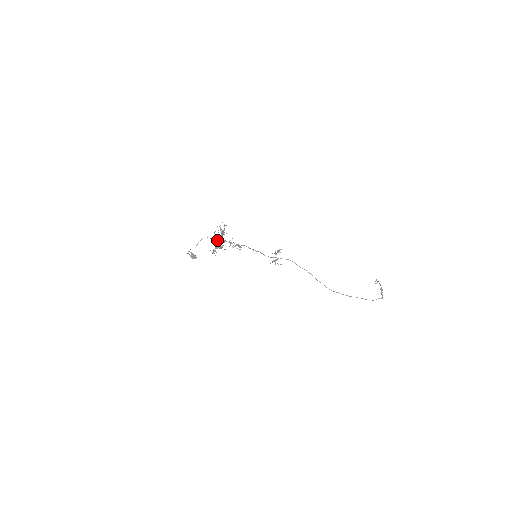
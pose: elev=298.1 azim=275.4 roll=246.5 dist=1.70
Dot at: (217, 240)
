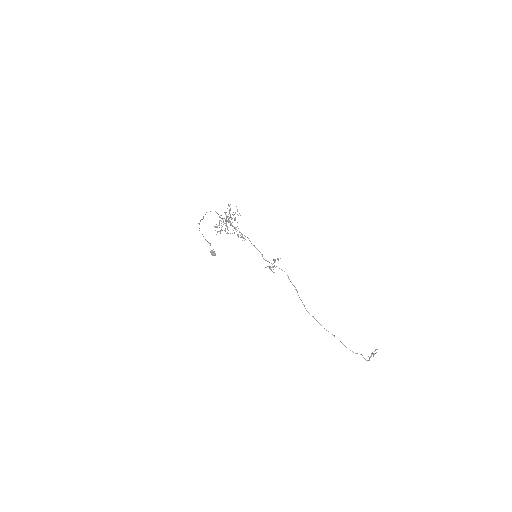
Dot at: (223, 218)
